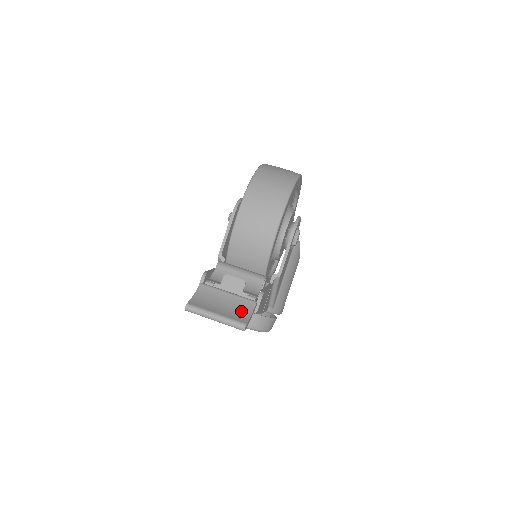
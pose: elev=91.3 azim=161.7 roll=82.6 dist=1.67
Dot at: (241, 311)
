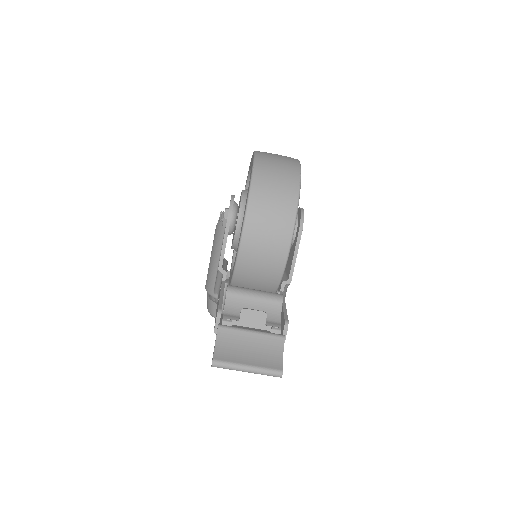
Dot at: (271, 353)
